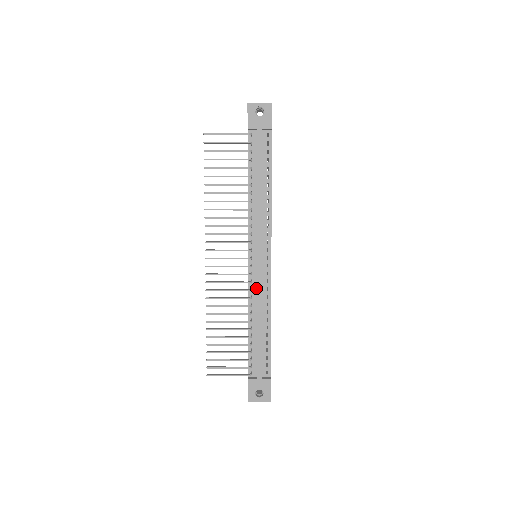
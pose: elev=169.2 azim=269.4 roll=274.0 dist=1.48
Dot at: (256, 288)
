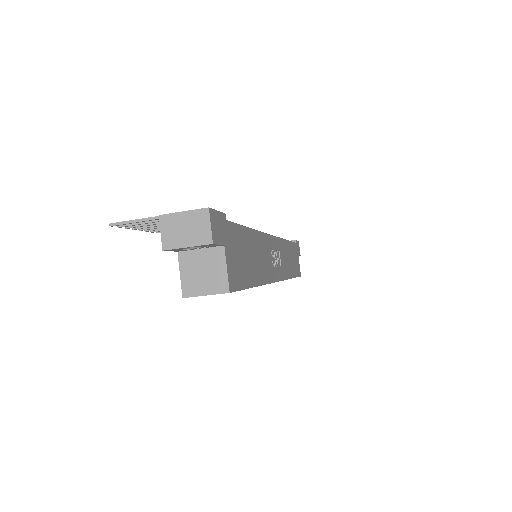
Dot at: occluded
